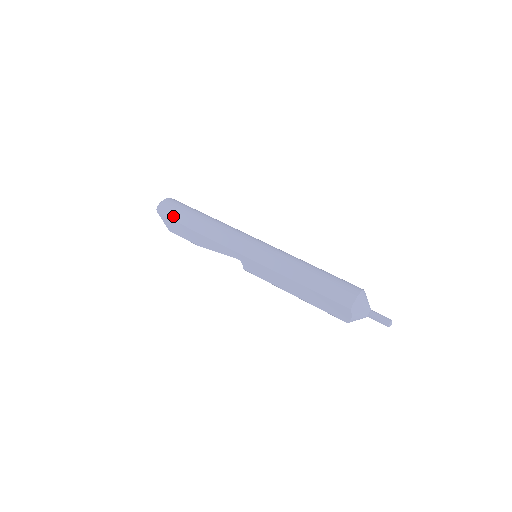
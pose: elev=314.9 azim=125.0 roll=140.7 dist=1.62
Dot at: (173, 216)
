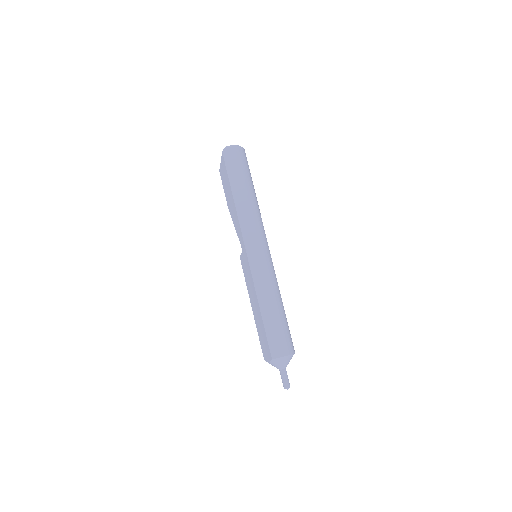
Dot at: (229, 168)
